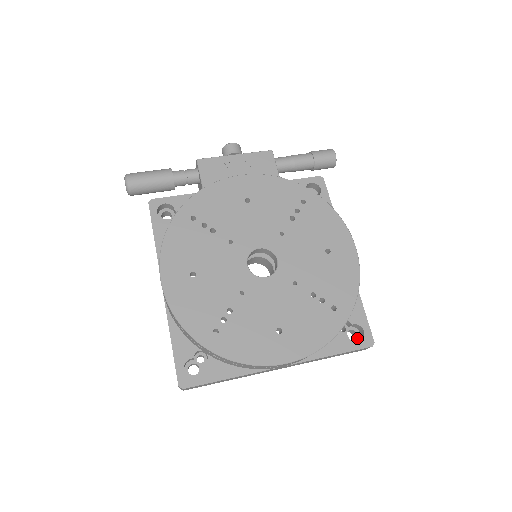
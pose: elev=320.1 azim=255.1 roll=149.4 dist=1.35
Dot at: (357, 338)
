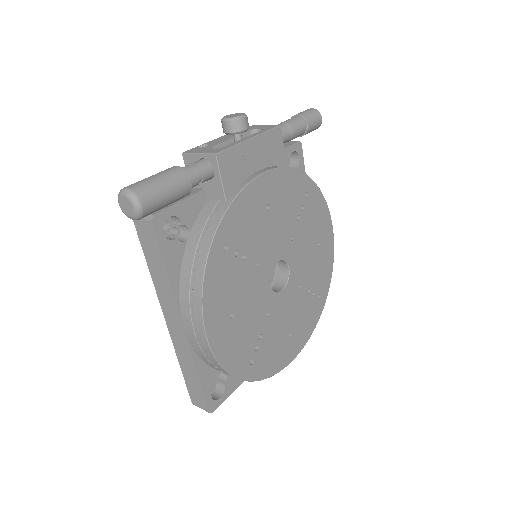
Dot at: occluded
